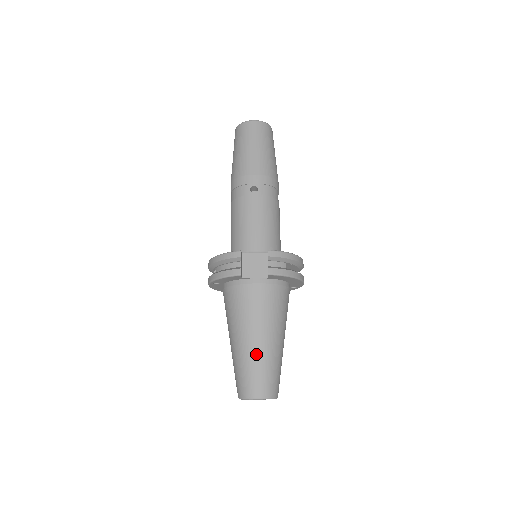
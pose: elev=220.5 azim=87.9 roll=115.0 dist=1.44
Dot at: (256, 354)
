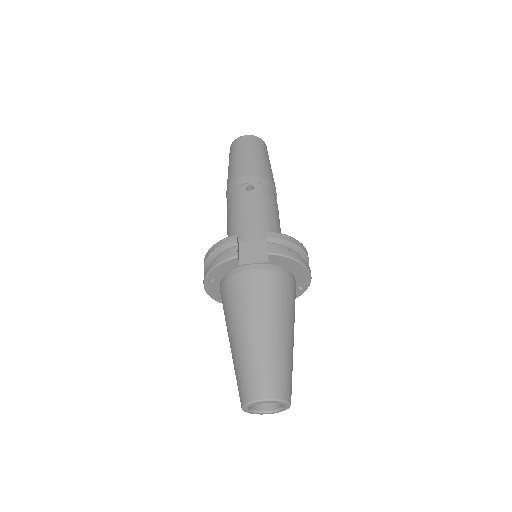
Dot at: (260, 346)
